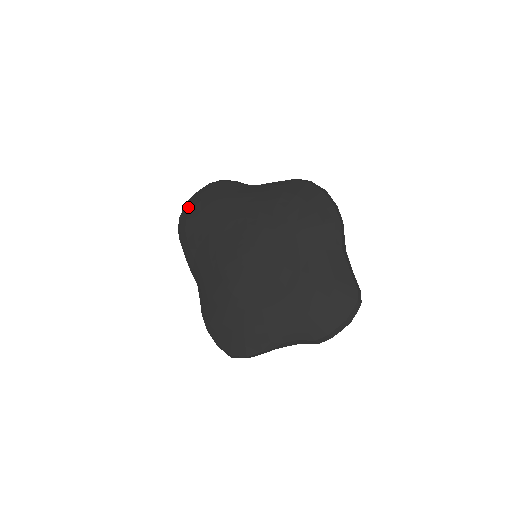
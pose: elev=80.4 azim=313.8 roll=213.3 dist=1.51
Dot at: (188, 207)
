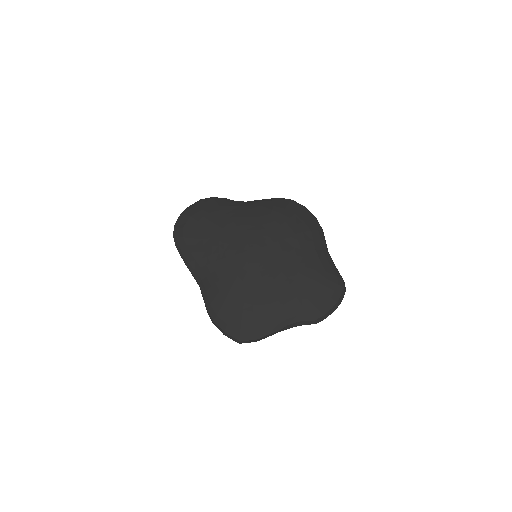
Dot at: (183, 218)
